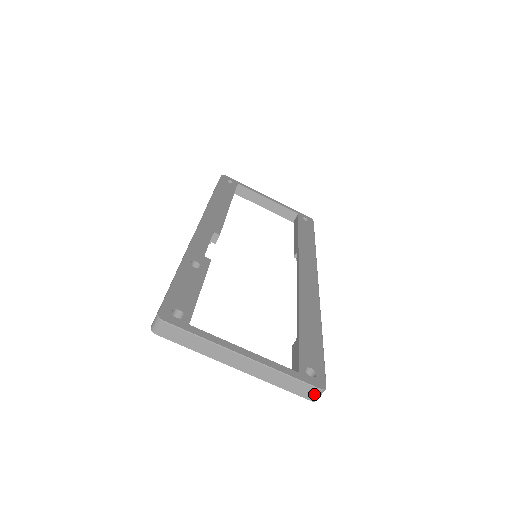
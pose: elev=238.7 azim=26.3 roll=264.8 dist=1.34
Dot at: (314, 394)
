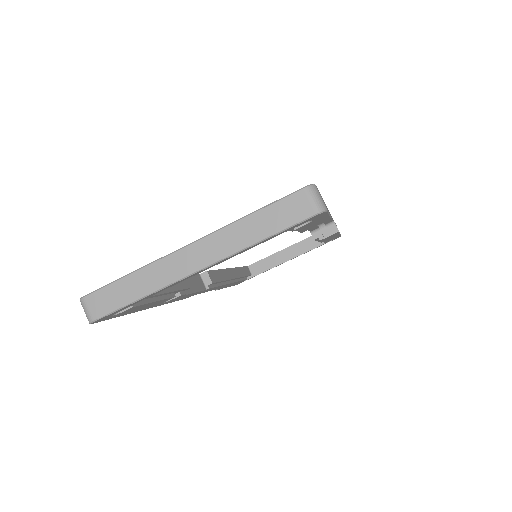
Dot at: (306, 202)
